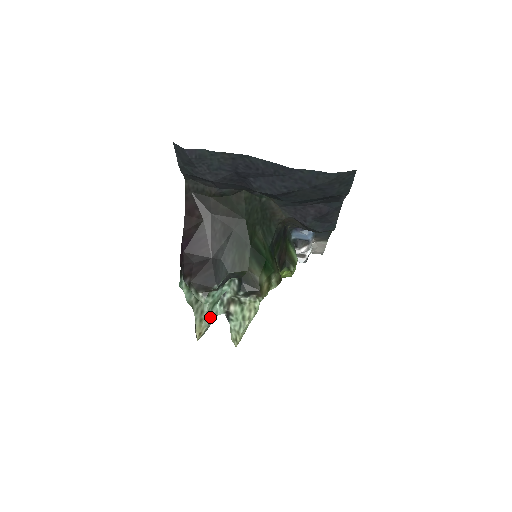
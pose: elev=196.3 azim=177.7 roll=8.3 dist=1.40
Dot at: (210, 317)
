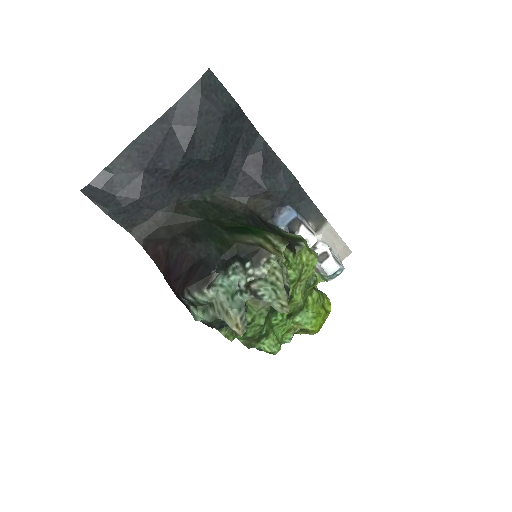
Dot at: (236, 306)
